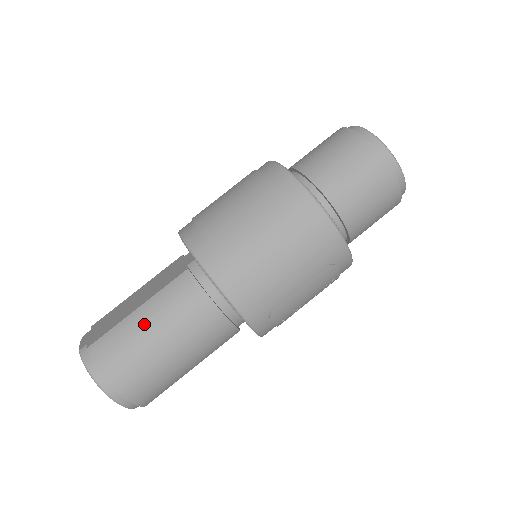
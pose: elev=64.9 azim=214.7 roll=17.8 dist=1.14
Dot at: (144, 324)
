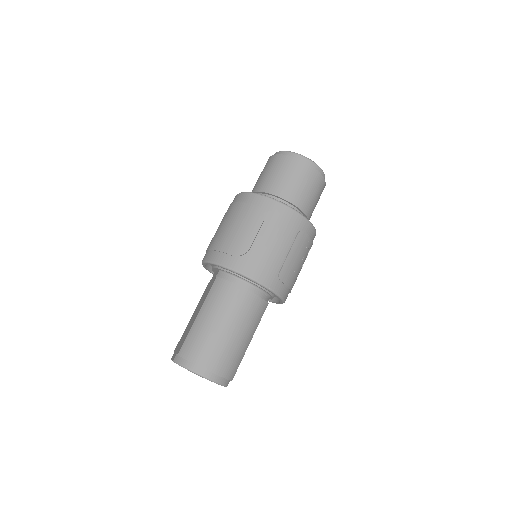
Dot at: (206, 320)
